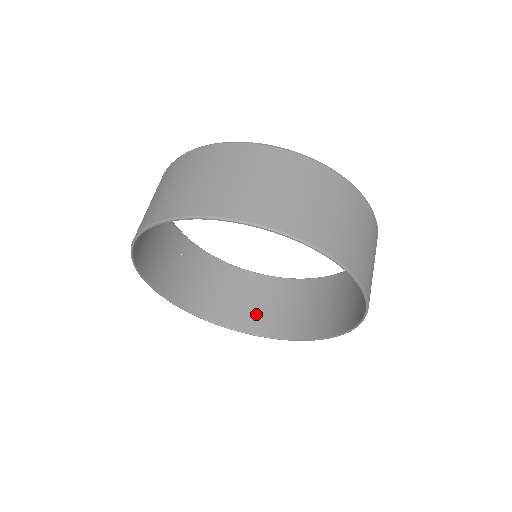
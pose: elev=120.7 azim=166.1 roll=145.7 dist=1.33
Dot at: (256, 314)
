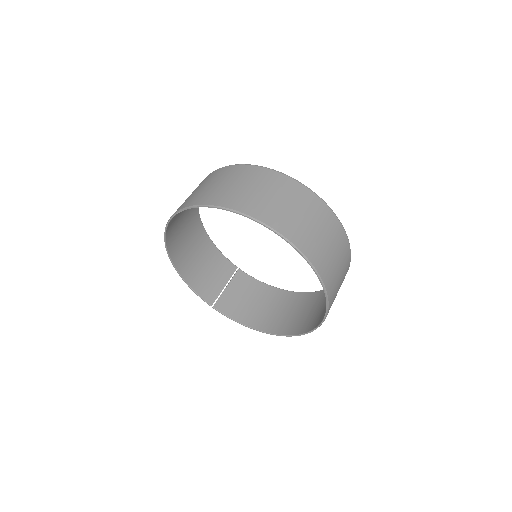
Dot at: (288, 320)
